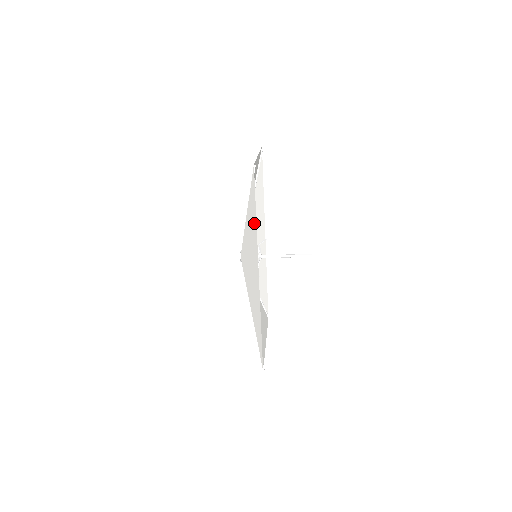
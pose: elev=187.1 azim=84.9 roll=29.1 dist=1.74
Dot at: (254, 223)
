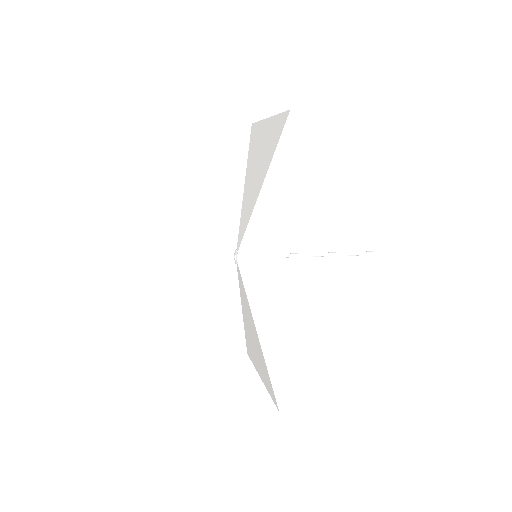
Dot at: (281, 194)
